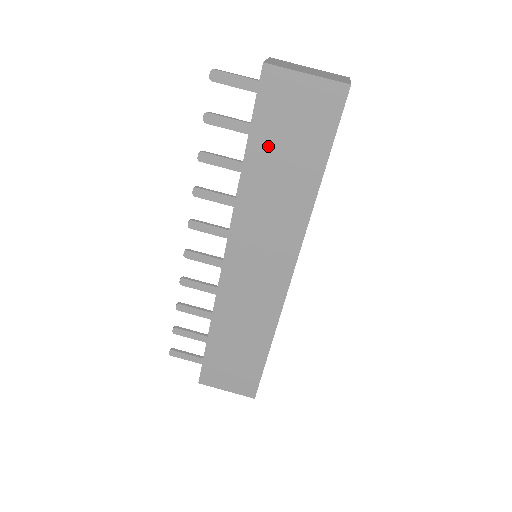
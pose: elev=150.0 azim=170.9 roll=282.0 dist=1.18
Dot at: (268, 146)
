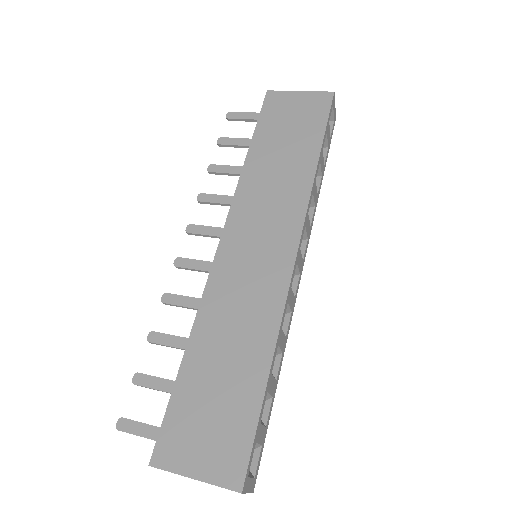
Dot at: (270, 138)
